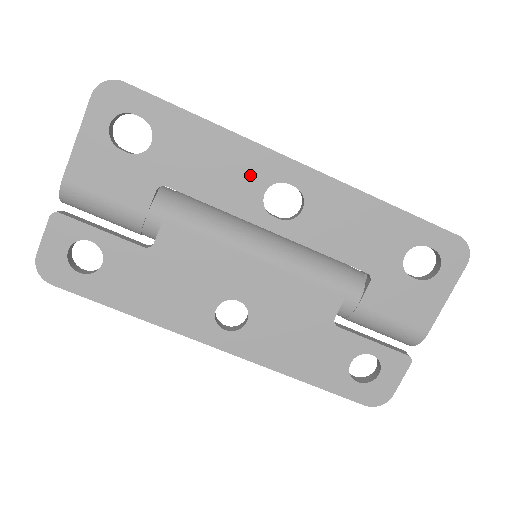
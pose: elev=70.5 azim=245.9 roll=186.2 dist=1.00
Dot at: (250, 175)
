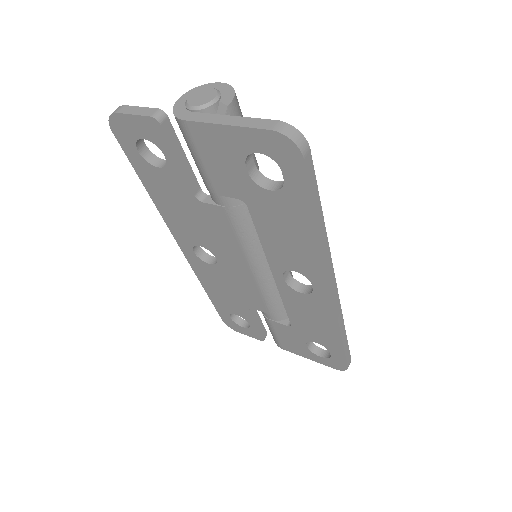
Dot at: (300, 262)
